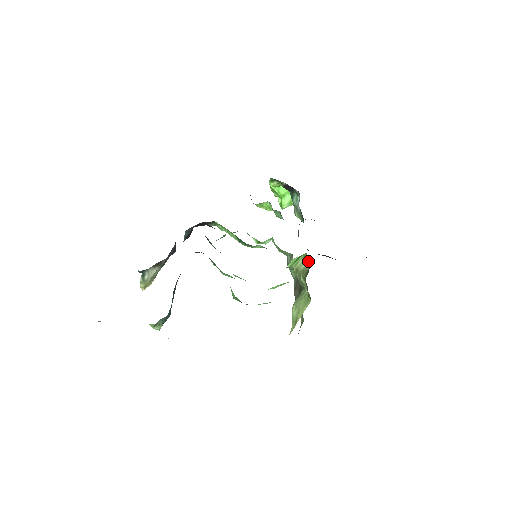
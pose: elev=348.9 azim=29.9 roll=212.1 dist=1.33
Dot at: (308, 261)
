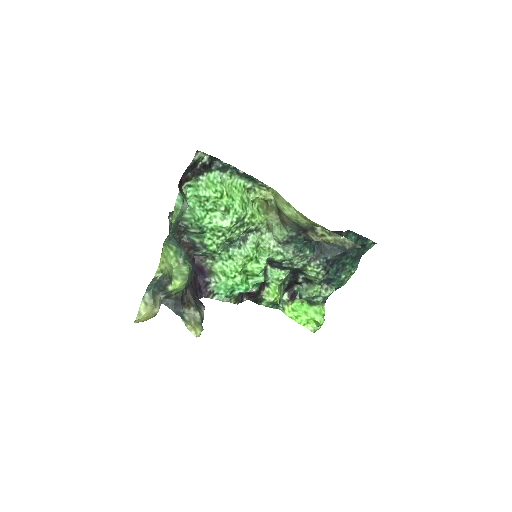
Dot at: (263, 204)
